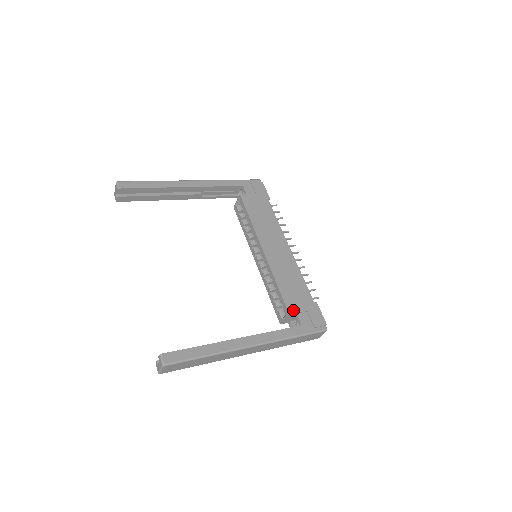
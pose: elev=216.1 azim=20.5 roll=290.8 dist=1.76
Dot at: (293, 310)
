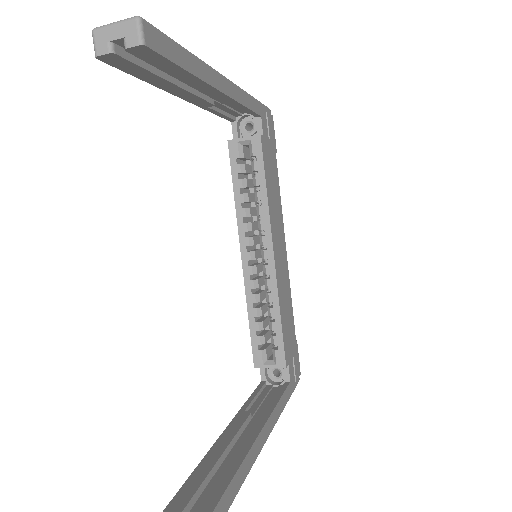
Dot at: (288, 359)
